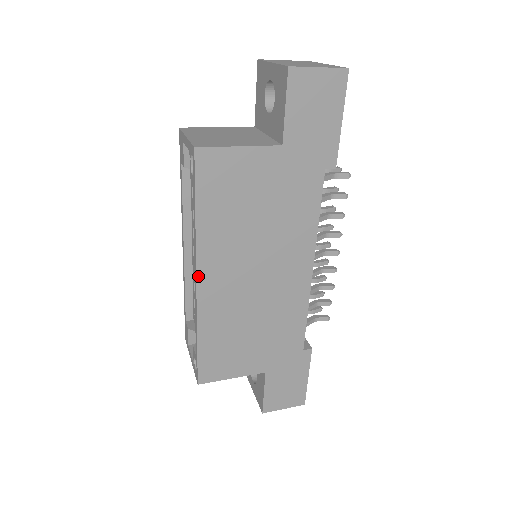
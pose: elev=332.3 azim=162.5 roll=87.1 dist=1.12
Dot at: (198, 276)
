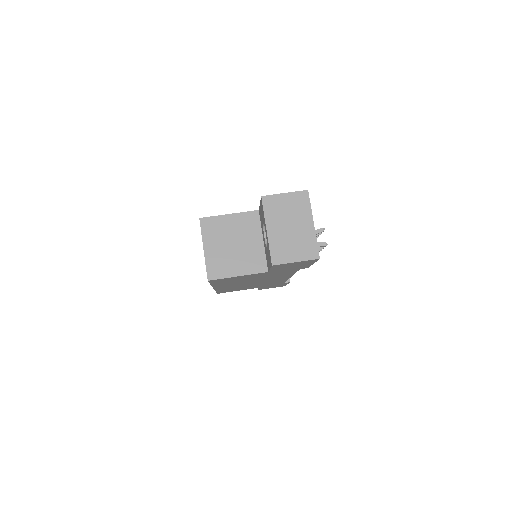
Dot at: occluded
